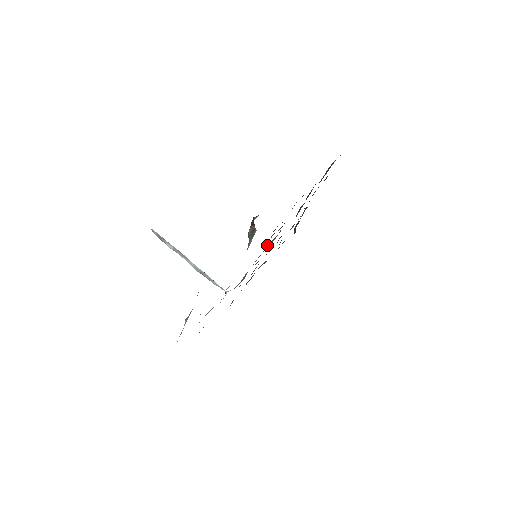
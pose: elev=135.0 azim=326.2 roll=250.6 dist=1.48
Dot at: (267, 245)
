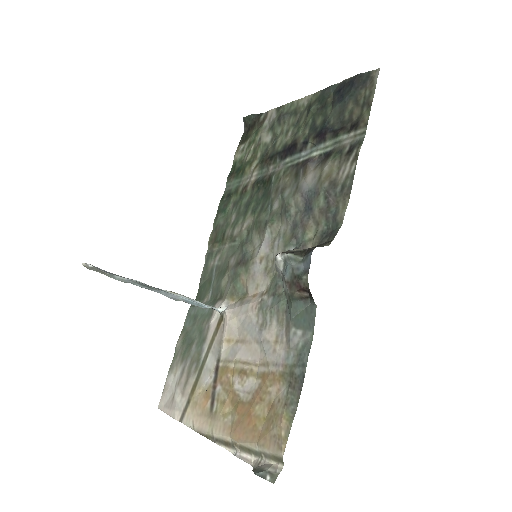
Dot at: (266, 232)
